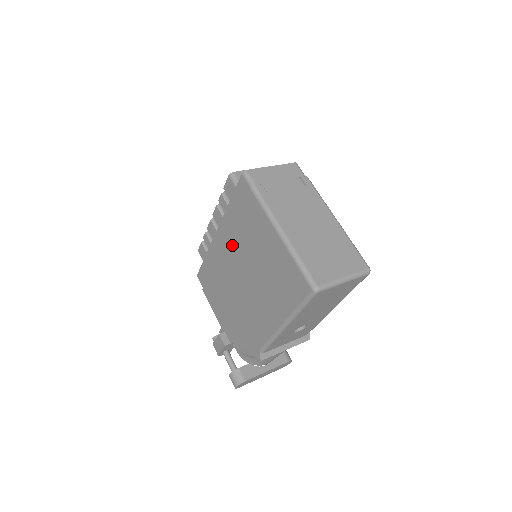
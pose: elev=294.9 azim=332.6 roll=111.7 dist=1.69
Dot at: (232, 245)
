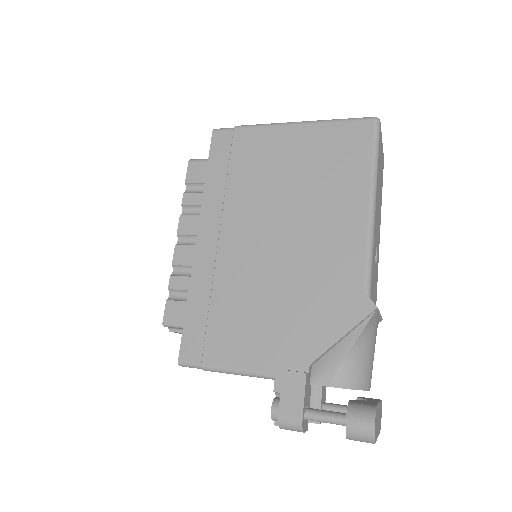
Dot at: (235, 215)
